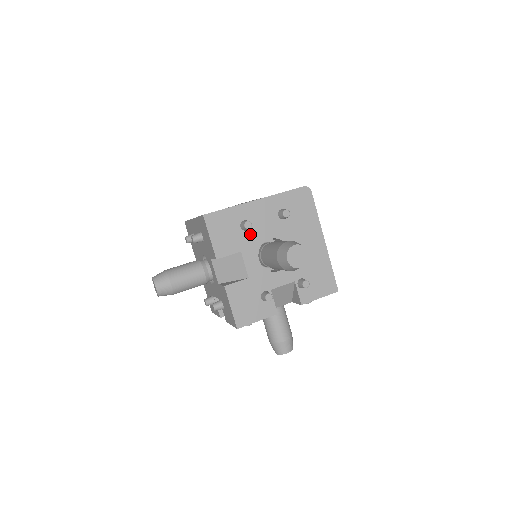
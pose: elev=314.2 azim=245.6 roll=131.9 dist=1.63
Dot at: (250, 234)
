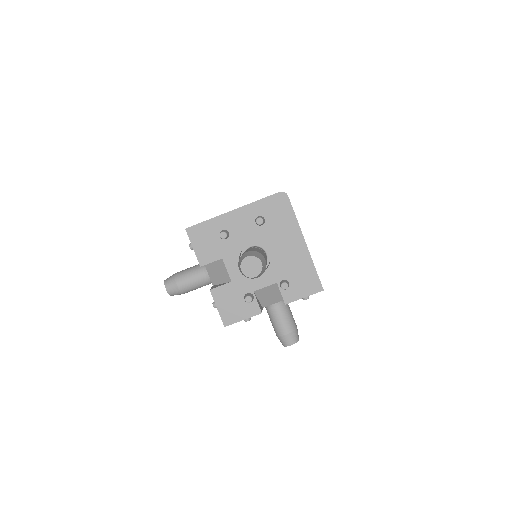
Dot at: (230, 242)
